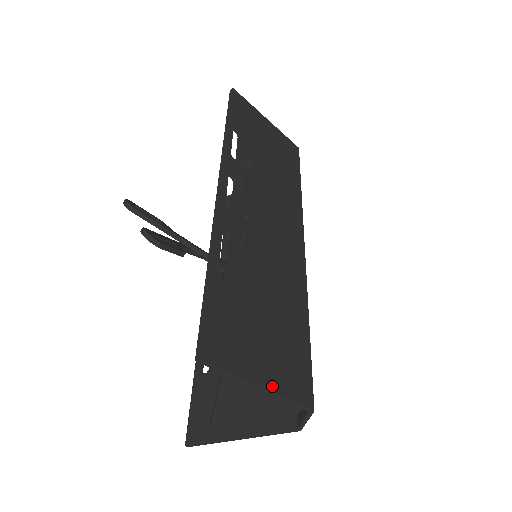
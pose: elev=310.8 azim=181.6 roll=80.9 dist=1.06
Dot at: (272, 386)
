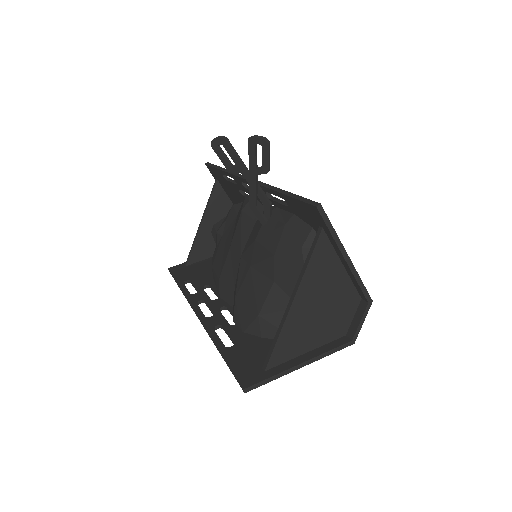
Dot at: (350, 262)
